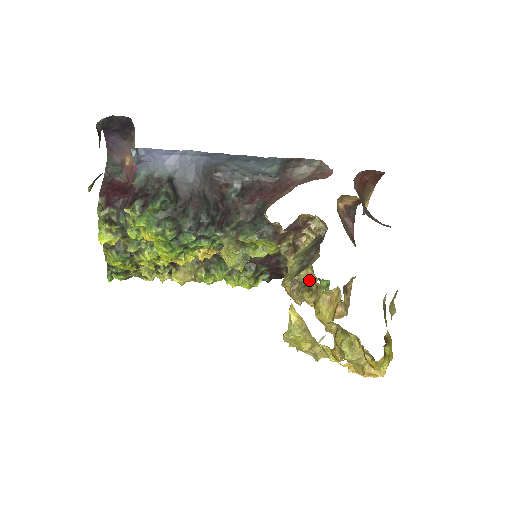
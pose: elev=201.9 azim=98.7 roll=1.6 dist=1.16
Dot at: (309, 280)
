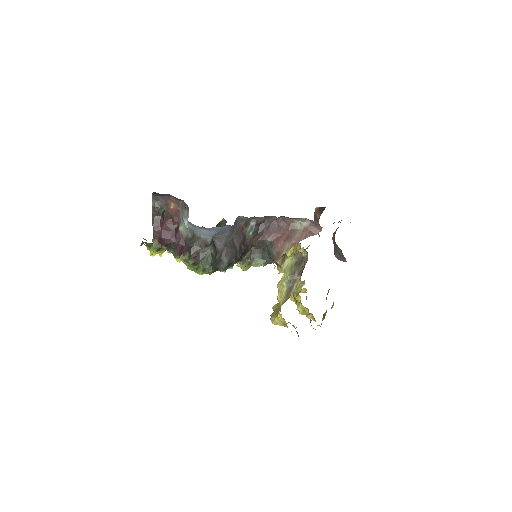
Dot at: occluded
